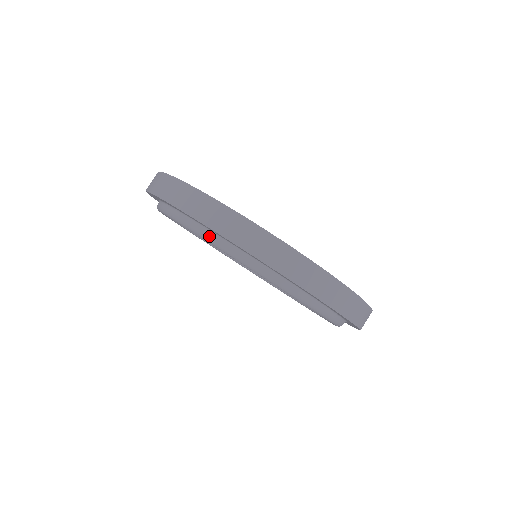
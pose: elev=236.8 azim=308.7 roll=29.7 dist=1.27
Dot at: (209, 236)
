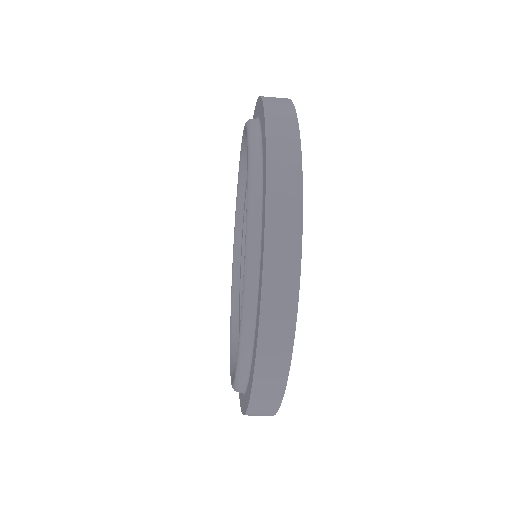
Dot at: (253, 122)
